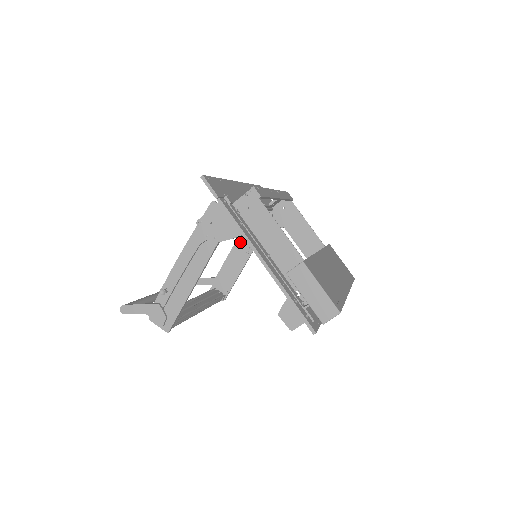
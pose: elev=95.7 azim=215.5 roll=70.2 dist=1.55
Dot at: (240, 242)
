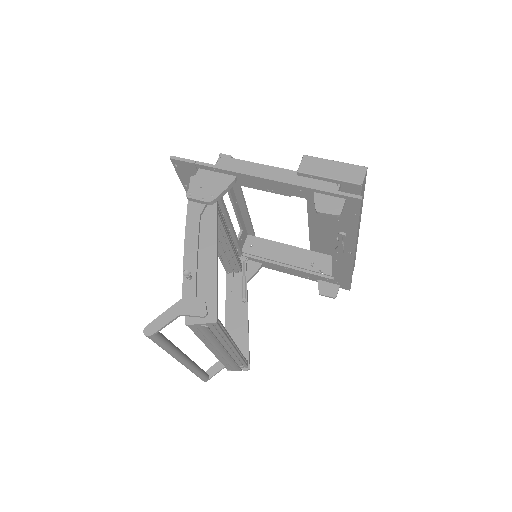
Dot at: (230, 301)
